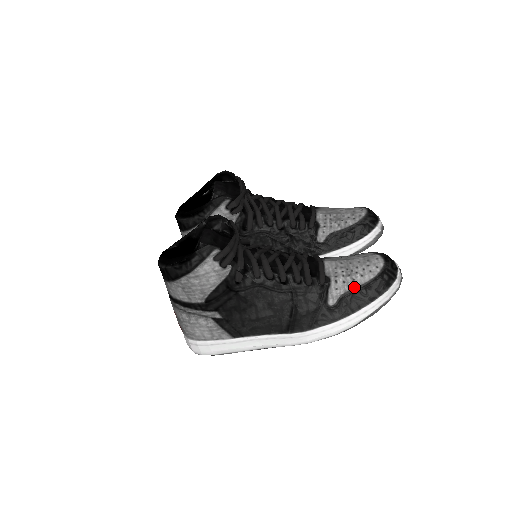
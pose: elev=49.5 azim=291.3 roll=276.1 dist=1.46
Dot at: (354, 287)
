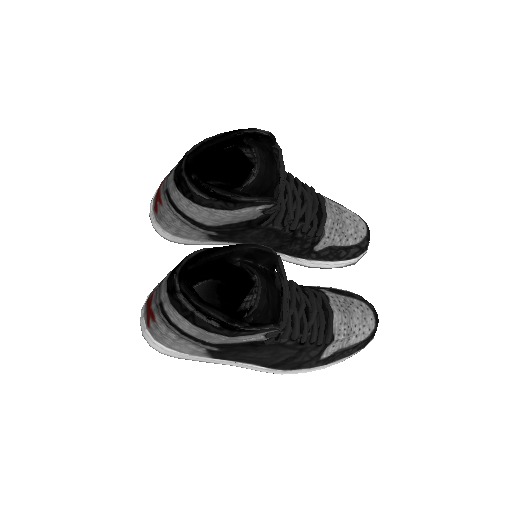
Dot at: (347, 346)
